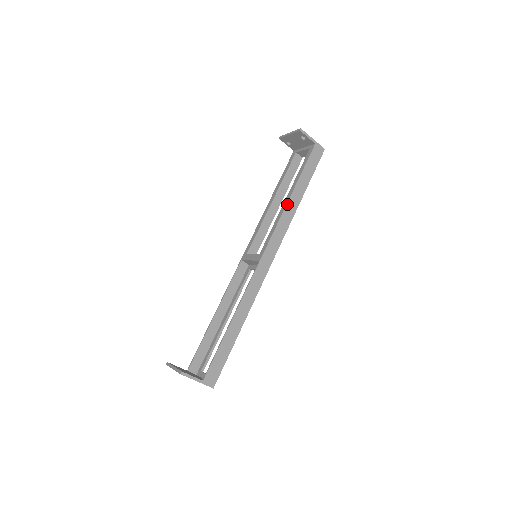
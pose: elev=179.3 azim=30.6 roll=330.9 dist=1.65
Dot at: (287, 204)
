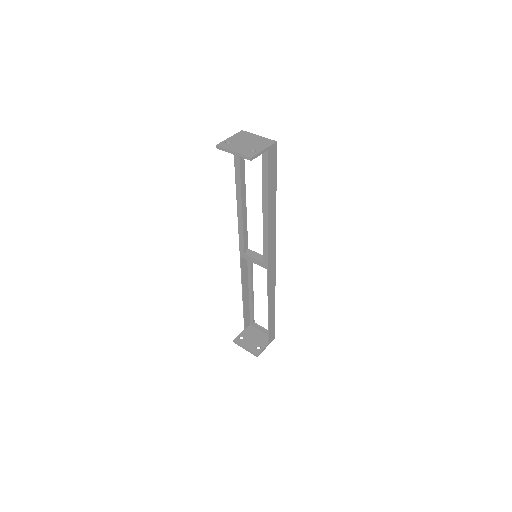
Dot at: (268, 220)
